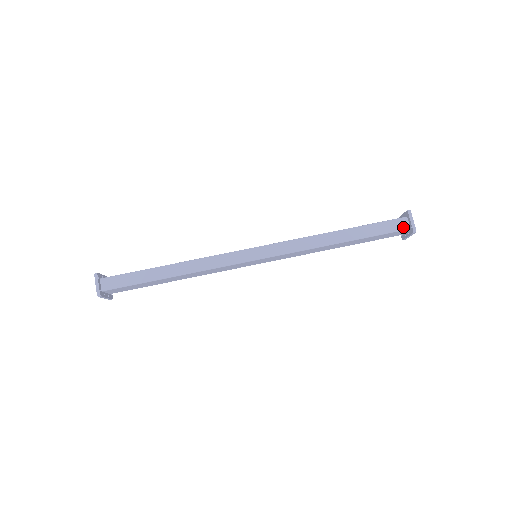
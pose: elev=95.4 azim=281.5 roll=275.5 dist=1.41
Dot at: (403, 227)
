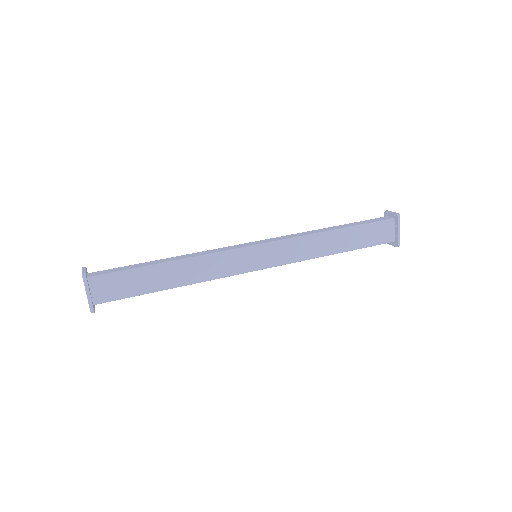
Dot at: (387, 219)
